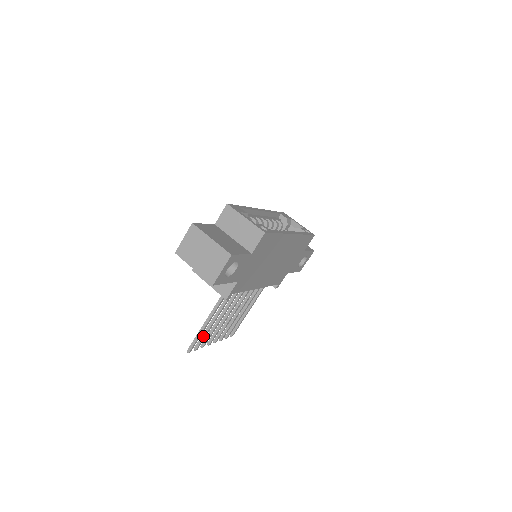
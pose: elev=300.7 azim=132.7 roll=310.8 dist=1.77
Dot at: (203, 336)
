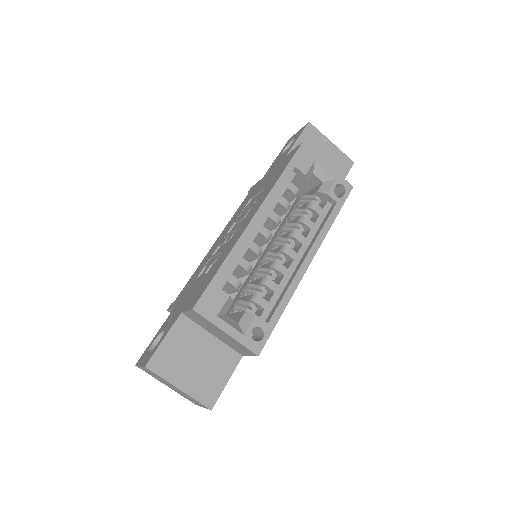
Dot at: occluded
